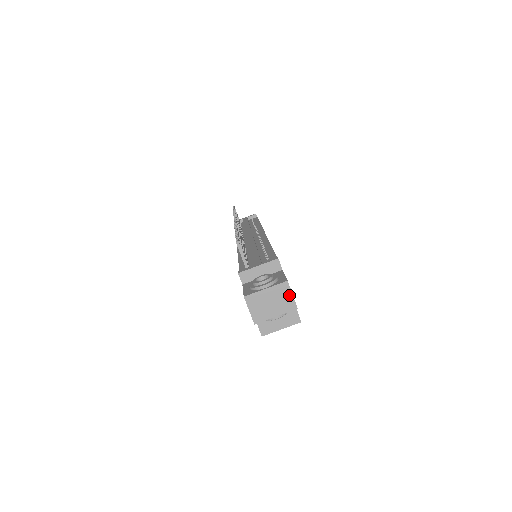
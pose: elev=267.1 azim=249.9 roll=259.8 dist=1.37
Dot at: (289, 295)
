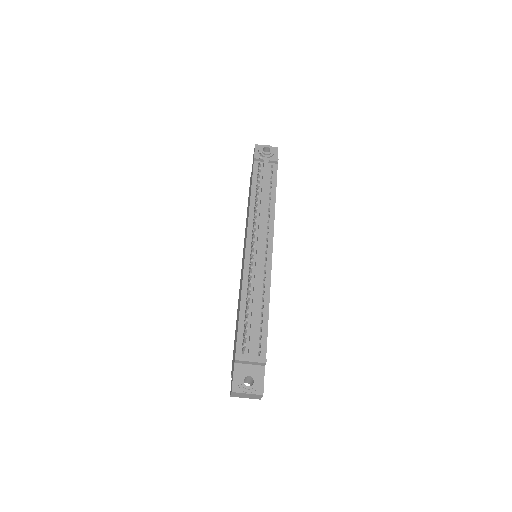
Dot at: (260, 397)
